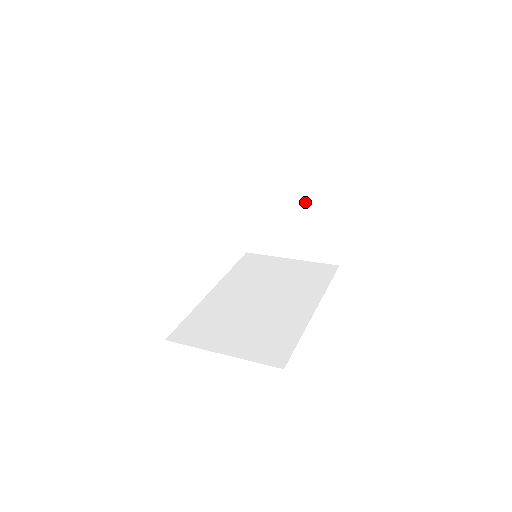
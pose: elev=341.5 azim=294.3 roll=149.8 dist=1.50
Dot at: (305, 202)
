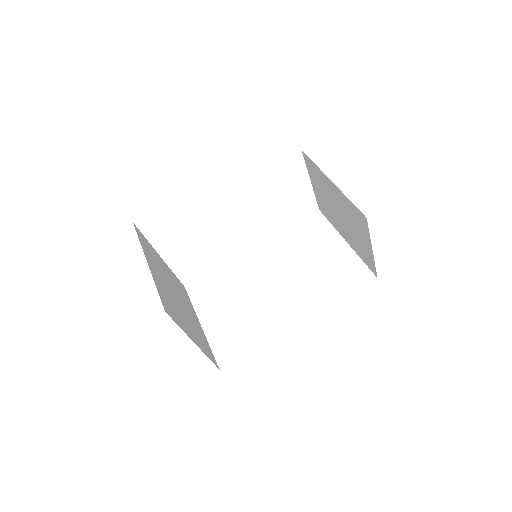
Dot at: (345, 205)
